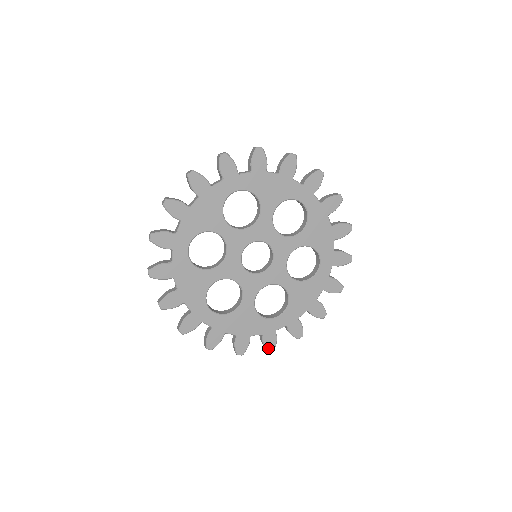
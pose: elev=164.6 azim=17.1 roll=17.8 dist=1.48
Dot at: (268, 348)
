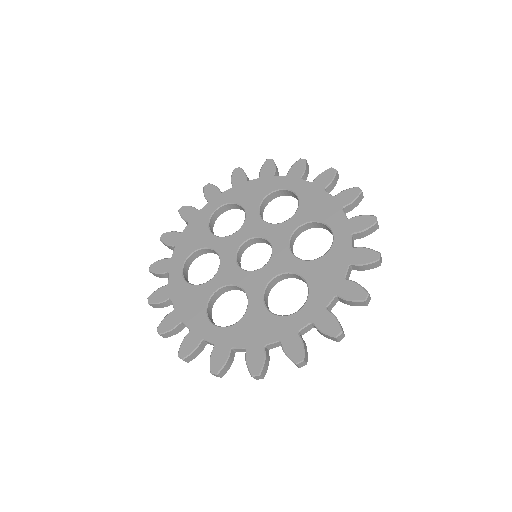
Dot at: (181, 350)
